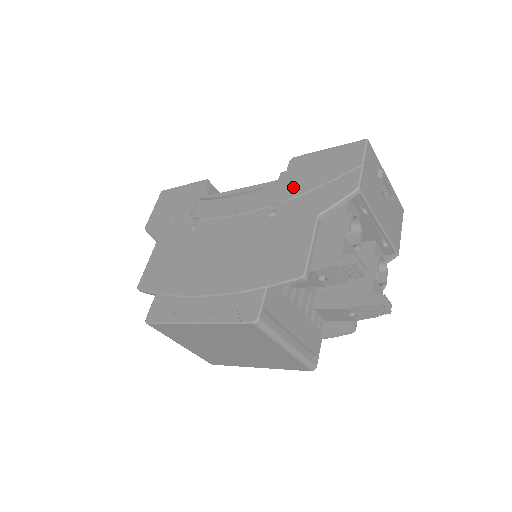
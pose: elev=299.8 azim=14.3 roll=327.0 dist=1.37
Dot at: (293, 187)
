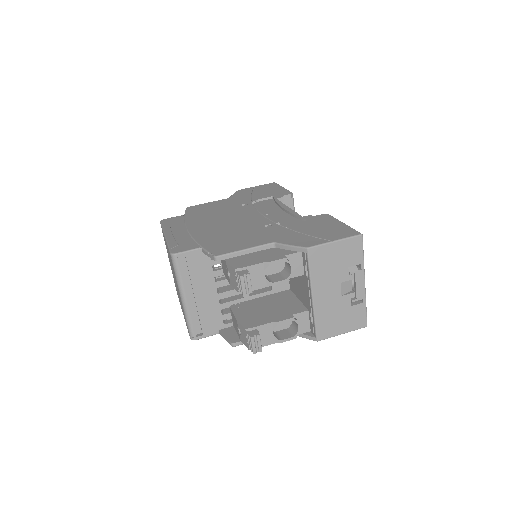
Dot at: (297, 224)
